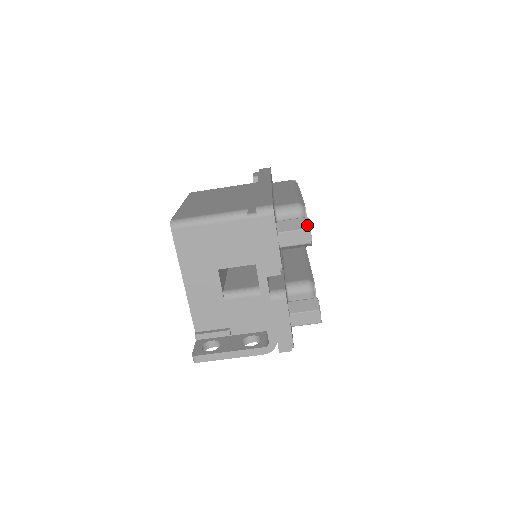
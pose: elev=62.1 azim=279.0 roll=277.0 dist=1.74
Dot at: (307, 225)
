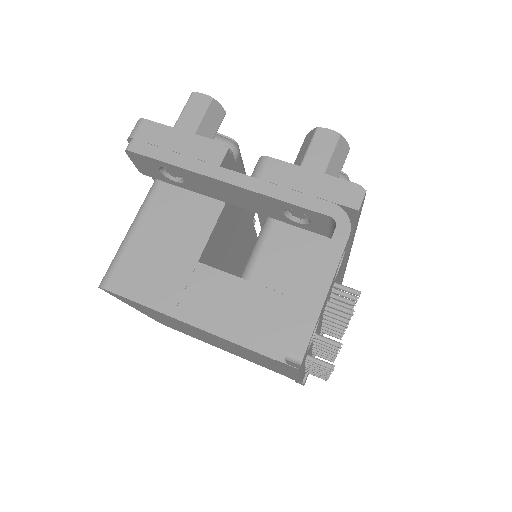
Dot at: occluded
